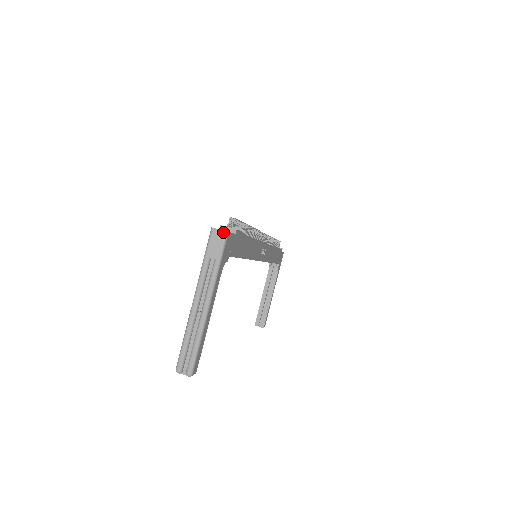
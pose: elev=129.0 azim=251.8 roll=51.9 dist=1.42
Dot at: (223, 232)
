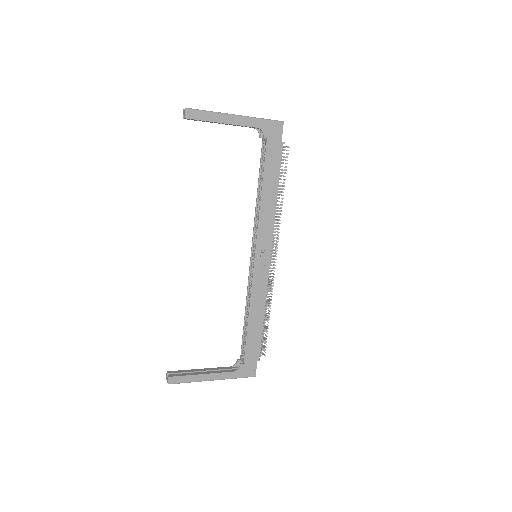
Dot at: (282, 121)
